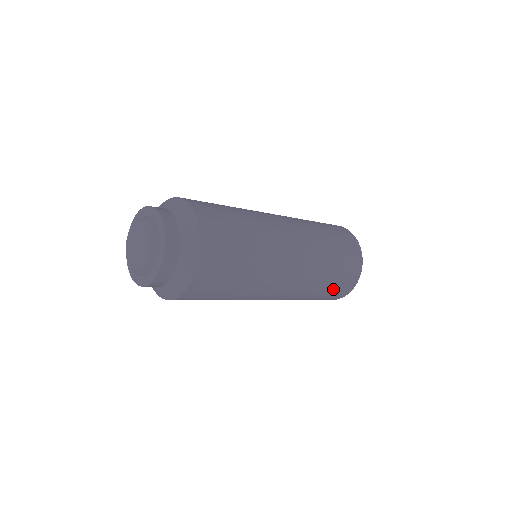
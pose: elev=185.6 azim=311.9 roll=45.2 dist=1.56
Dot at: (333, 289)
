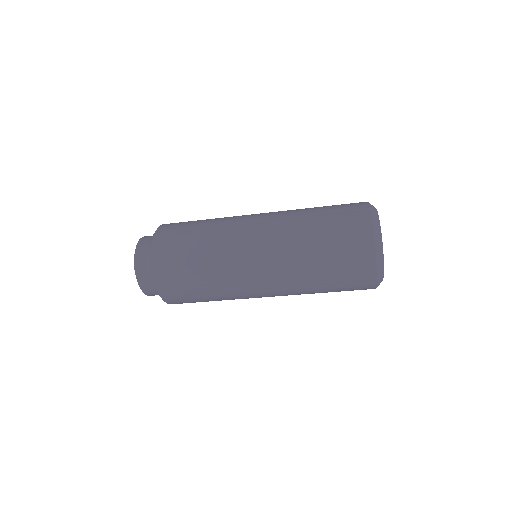
Dot at: (341, 289)
